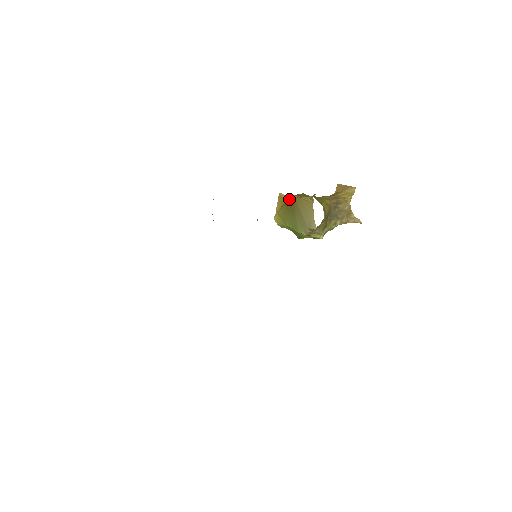
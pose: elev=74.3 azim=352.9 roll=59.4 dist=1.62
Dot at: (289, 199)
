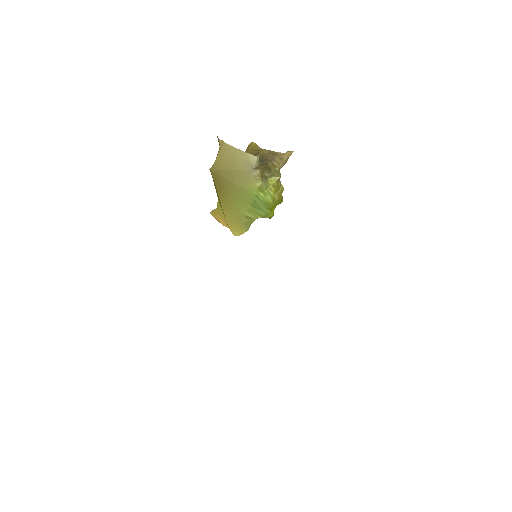
Dot at: occluded
